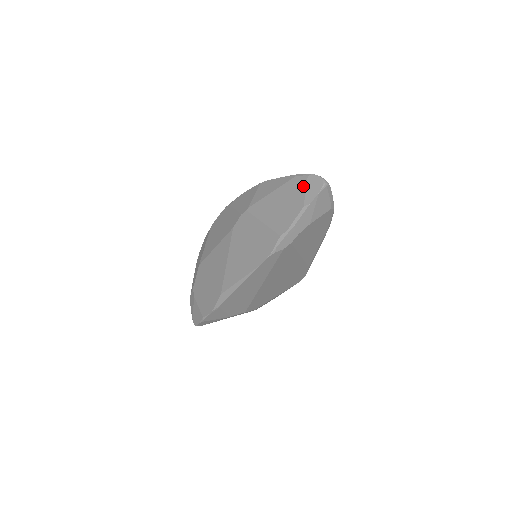
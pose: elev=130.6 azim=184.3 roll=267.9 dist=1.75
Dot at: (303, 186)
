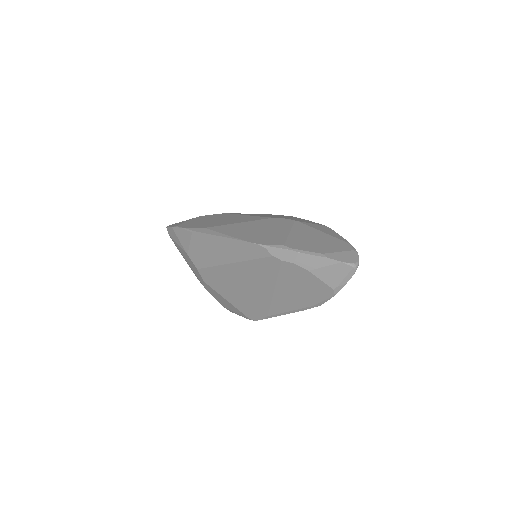
Dot at: (342, 249)
